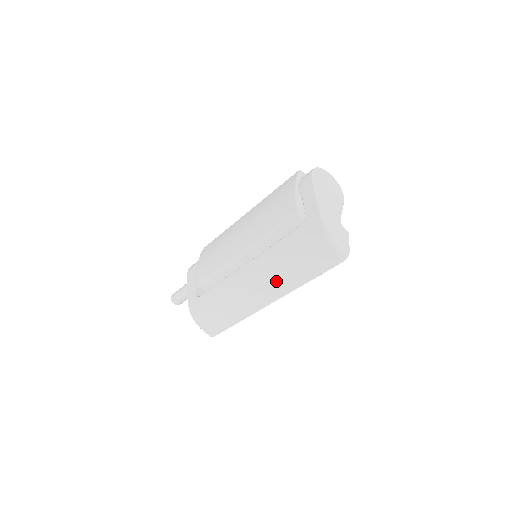
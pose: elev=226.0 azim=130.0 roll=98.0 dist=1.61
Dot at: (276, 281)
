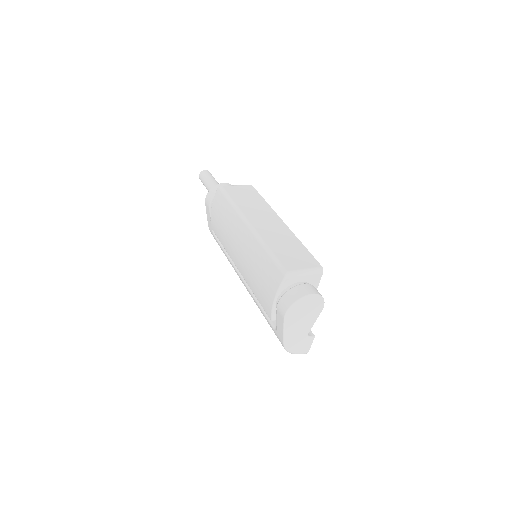
Dot at: occluded
